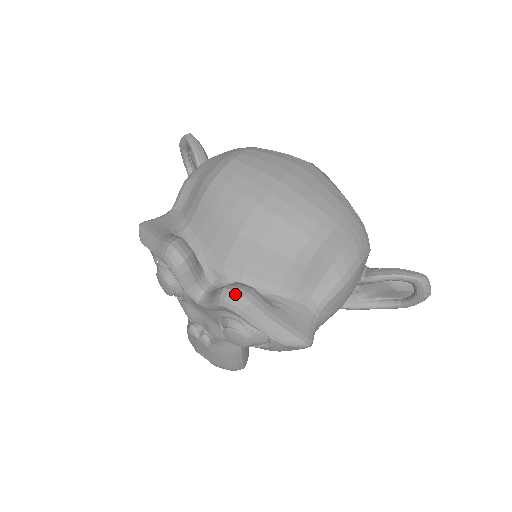
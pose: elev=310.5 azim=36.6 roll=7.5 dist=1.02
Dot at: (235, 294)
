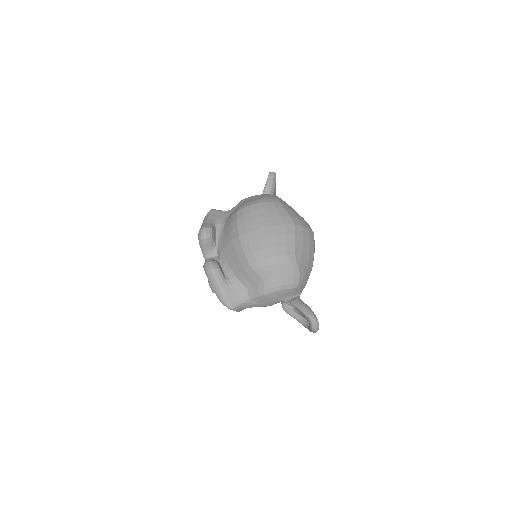
Dot at: (208, 266)
